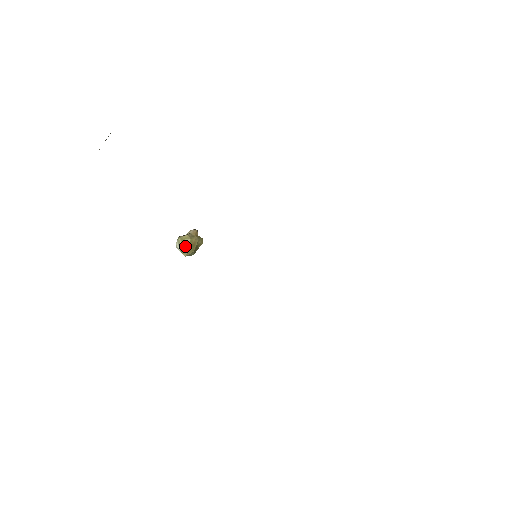
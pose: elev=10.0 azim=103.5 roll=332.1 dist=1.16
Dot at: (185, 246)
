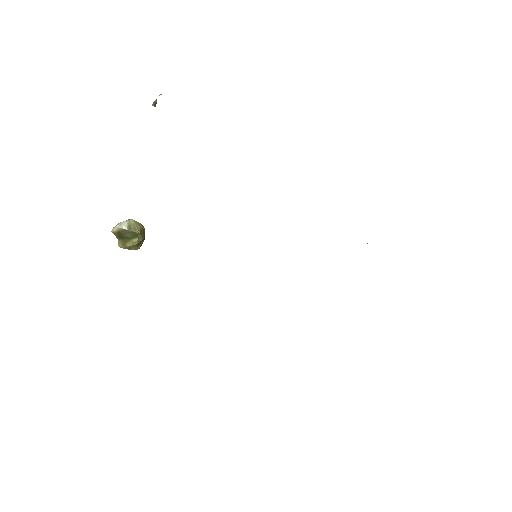
Dot at: (140, 227)
